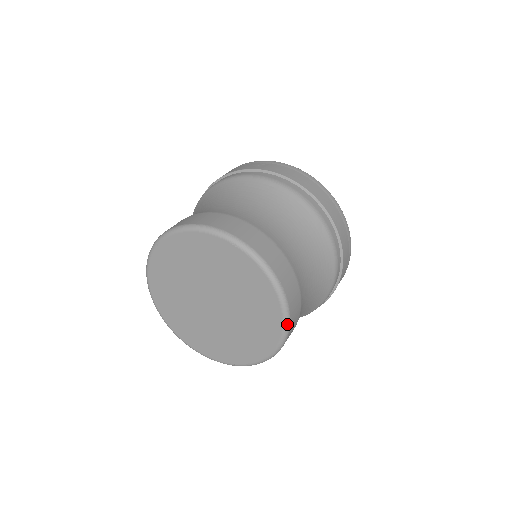
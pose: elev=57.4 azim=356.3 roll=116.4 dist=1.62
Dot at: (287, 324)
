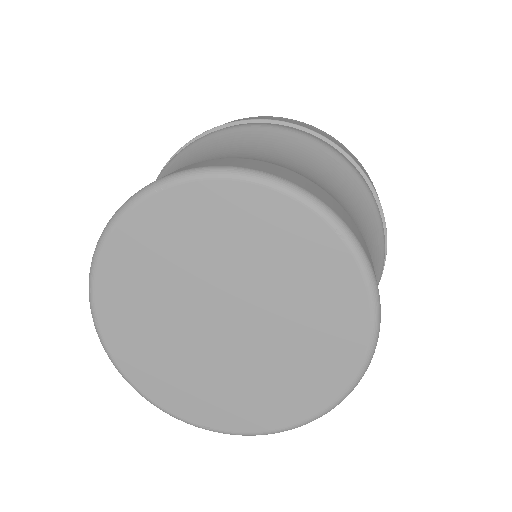
Dot at: (355, 386)
